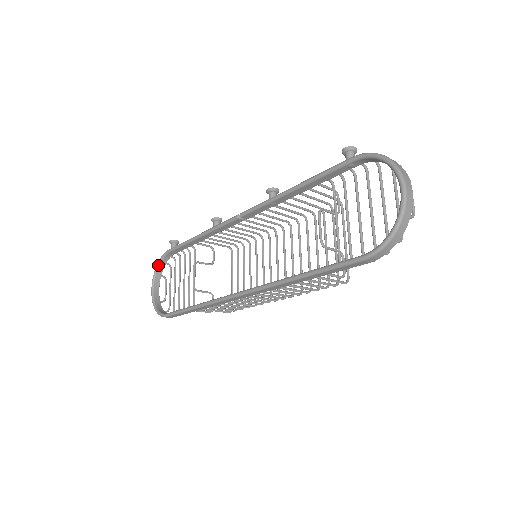
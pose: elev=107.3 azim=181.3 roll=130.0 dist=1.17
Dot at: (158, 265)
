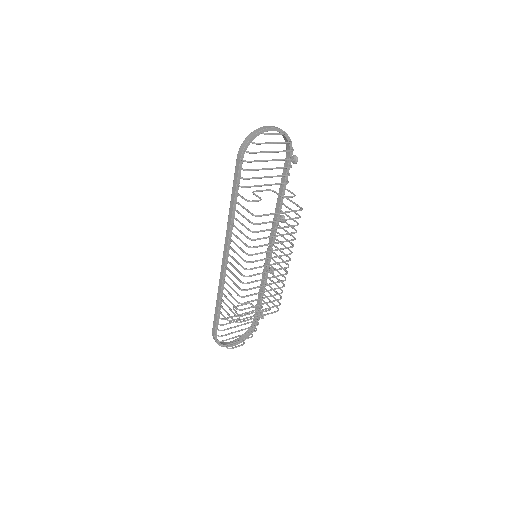
Dot at: (246, 331)
